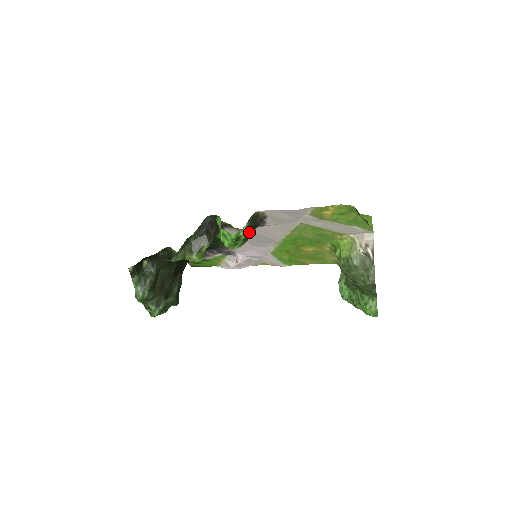
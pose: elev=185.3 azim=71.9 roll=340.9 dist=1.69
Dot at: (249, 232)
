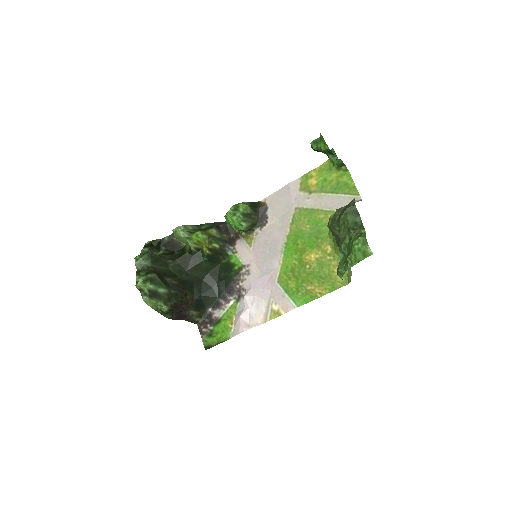
Dot at: (248, 208)
